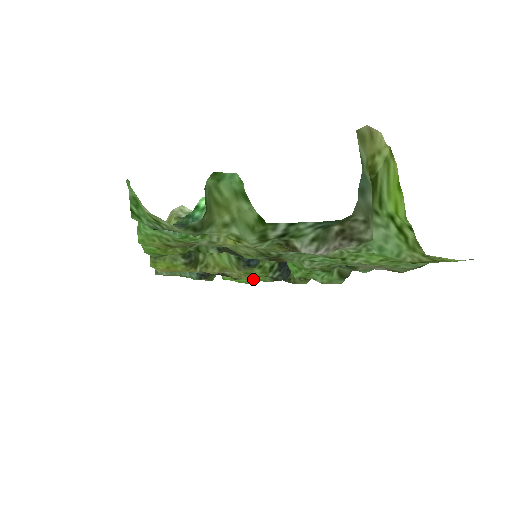
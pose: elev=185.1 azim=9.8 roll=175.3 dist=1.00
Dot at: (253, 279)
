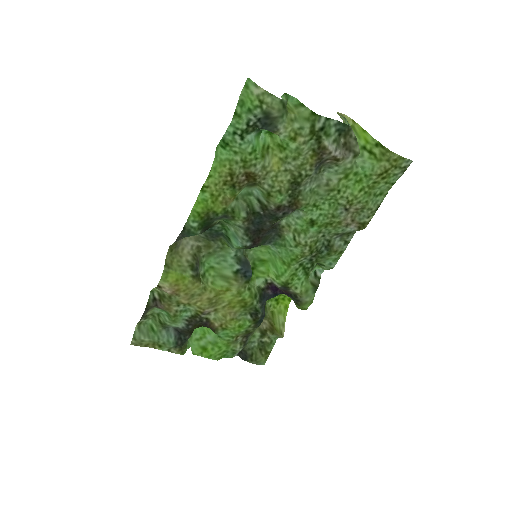
Dot at: (235, 322)
